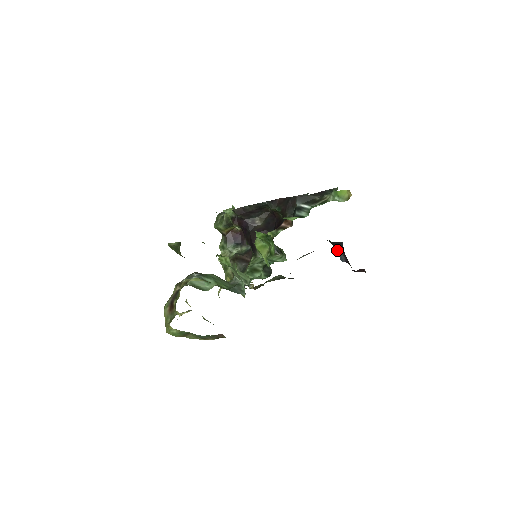
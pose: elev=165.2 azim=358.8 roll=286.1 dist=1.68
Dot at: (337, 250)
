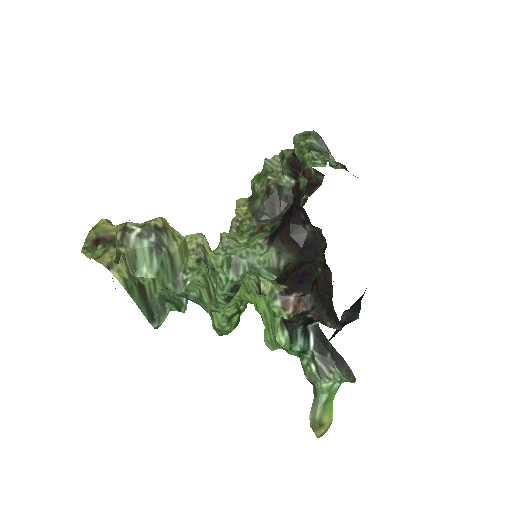
Dot at: (360, 298)
